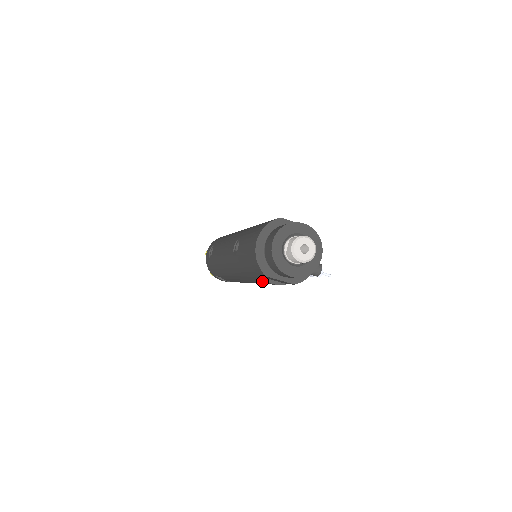
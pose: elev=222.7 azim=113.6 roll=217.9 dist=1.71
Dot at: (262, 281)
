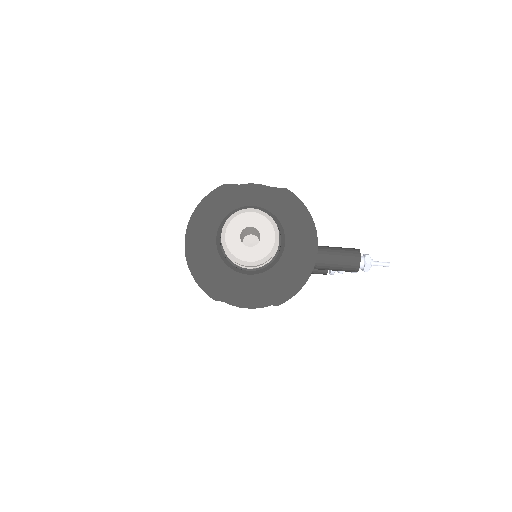
Dot at: occluded
